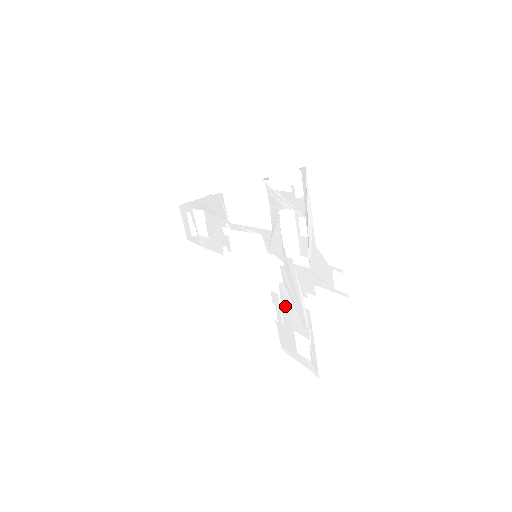
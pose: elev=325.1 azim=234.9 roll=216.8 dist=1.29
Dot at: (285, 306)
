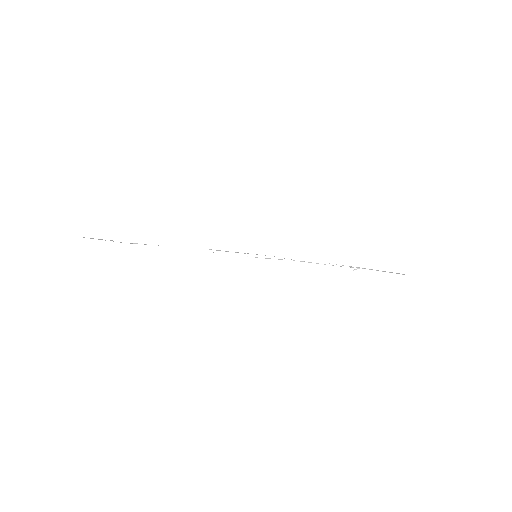
Dot at: occluded
